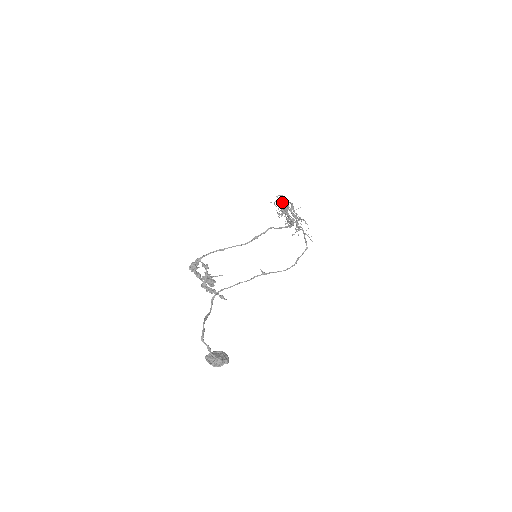
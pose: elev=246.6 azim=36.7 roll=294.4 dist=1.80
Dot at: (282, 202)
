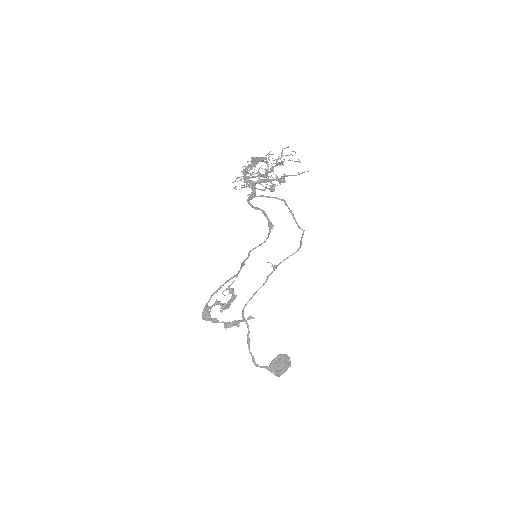
Dot at: (245, 182)
